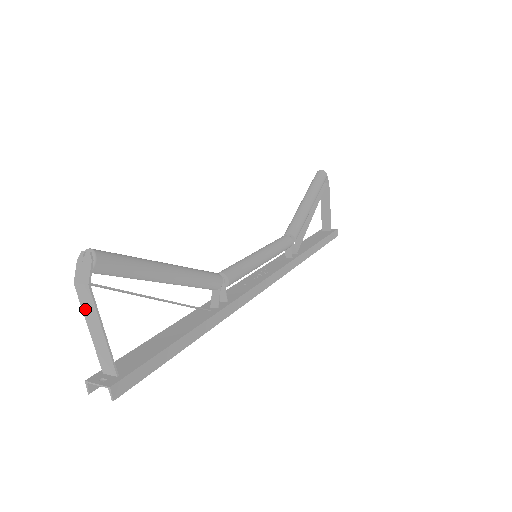
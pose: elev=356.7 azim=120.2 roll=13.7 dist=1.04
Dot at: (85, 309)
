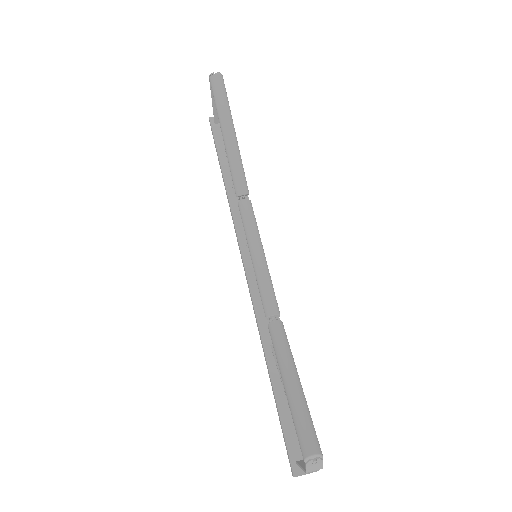
Dot at: occluded
